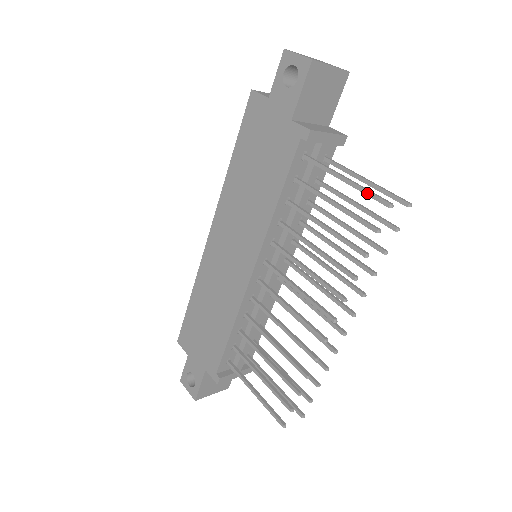
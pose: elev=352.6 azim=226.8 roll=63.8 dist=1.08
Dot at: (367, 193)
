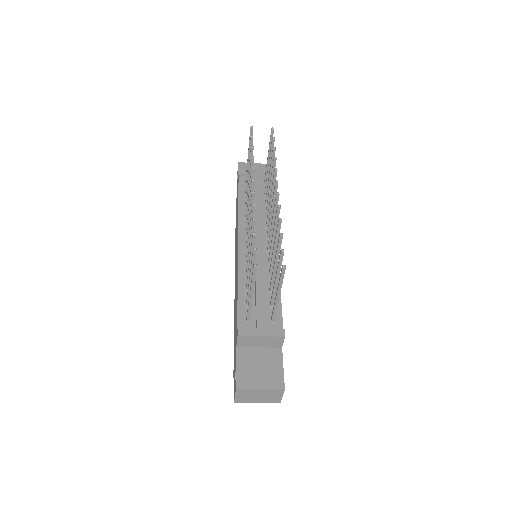
Dot at: (249, 141)
